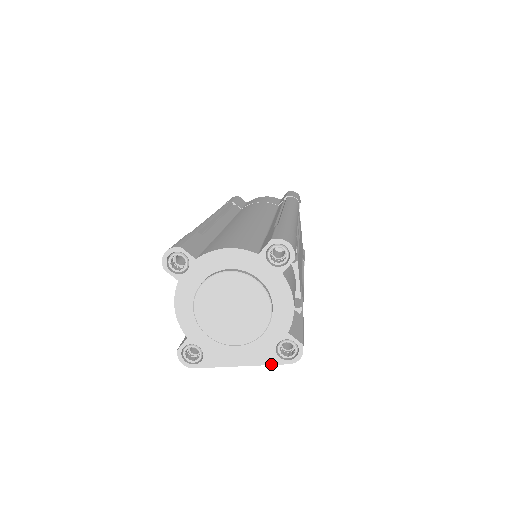
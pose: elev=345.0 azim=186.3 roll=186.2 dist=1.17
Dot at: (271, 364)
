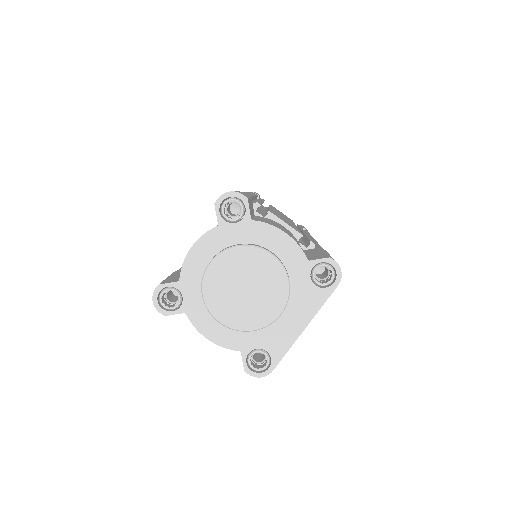
Dot at: (325, 301)
